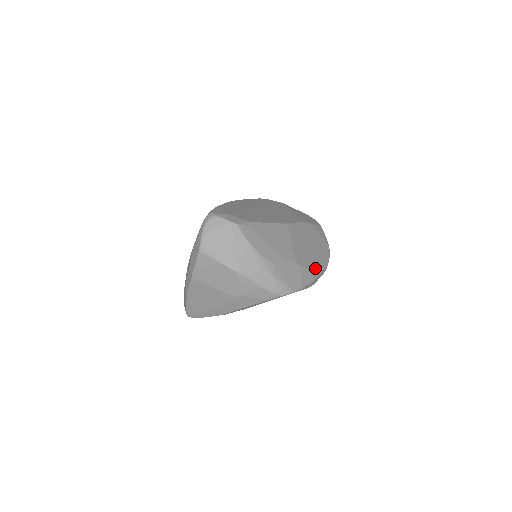
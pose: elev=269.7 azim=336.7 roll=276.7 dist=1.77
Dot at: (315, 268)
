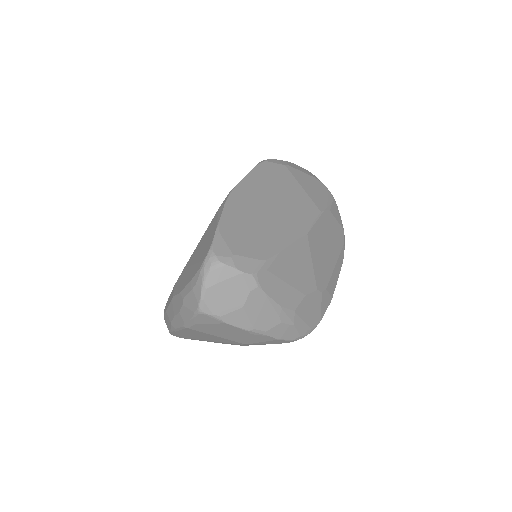
Dot at: (333, 279)
